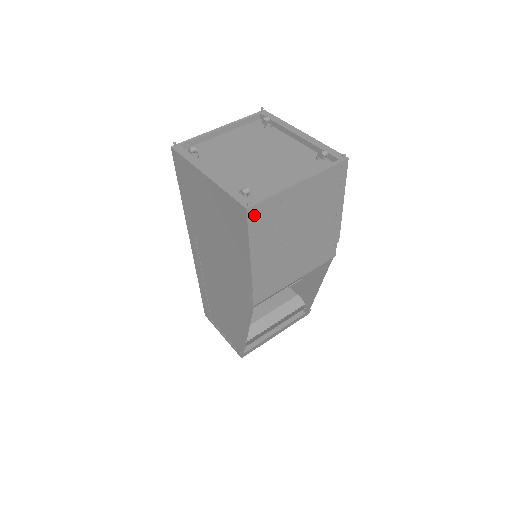
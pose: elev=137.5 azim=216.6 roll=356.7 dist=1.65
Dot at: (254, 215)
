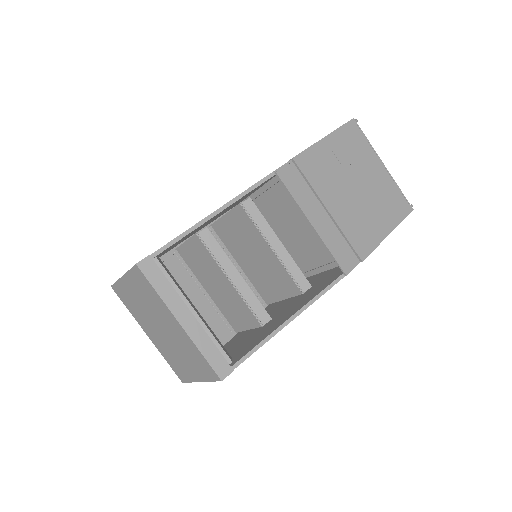
Dot at: (352, 128)
